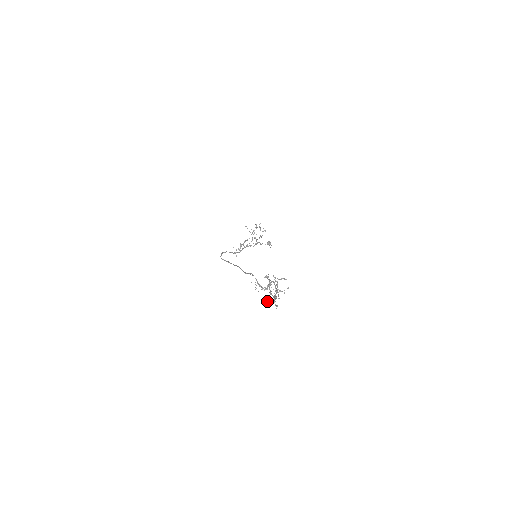
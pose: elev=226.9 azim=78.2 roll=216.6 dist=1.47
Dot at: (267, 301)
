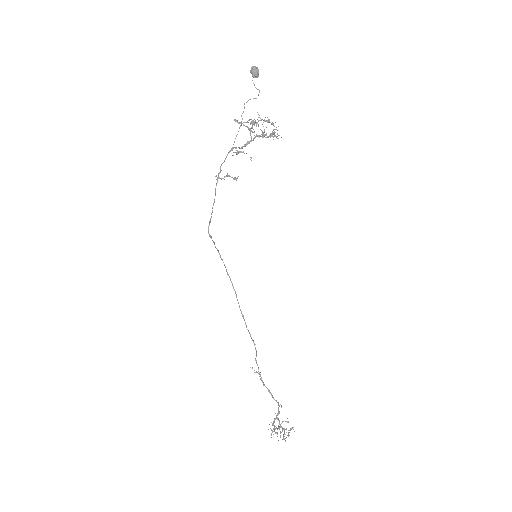
Dot at: occluded
